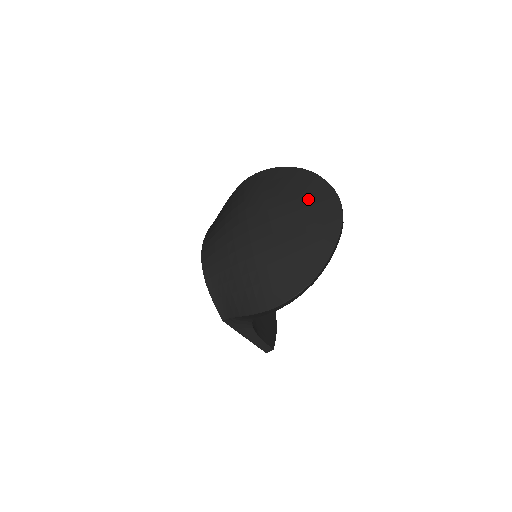
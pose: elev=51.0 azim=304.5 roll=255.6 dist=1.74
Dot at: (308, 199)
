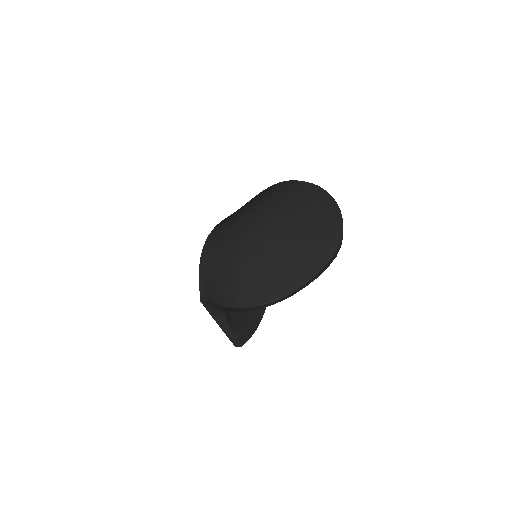
Dot at: (315, 222)
